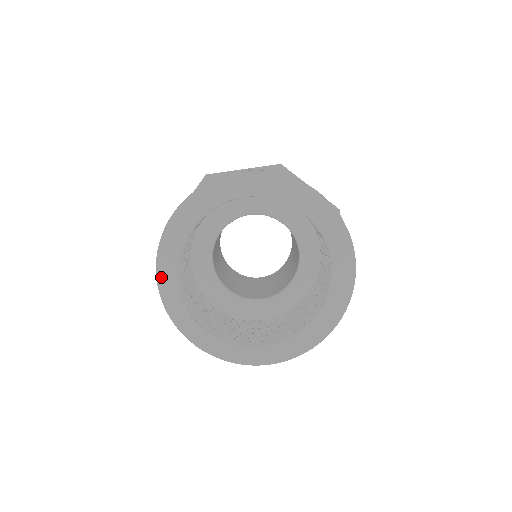
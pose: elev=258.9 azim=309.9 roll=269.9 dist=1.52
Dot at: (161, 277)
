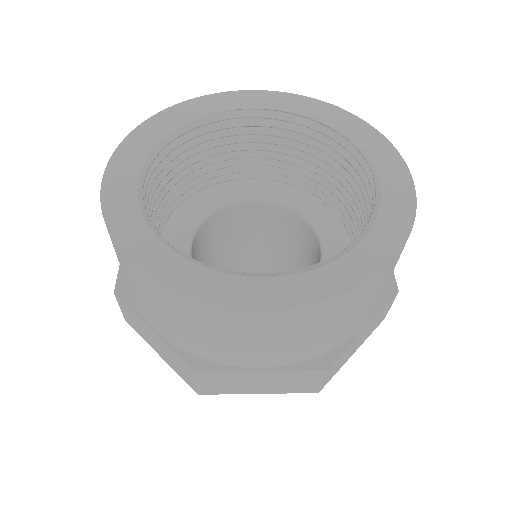
Dot at: (132, 250)
